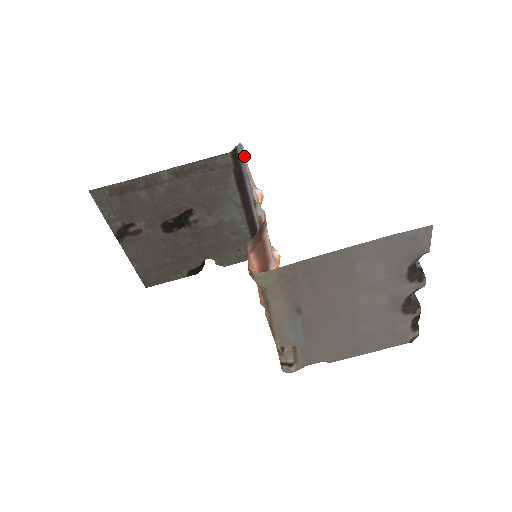
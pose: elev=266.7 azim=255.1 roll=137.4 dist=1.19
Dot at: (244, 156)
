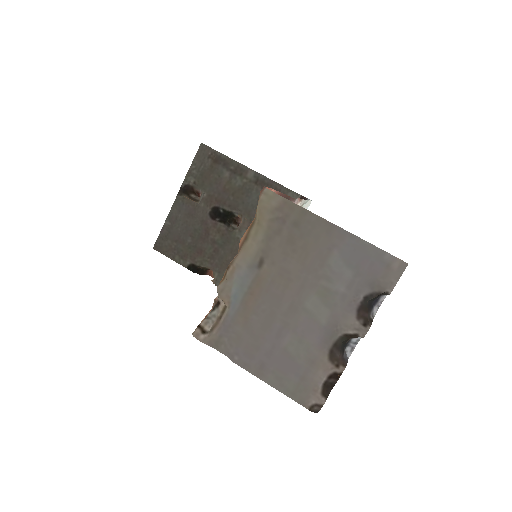
Dot at: (308, 200)
